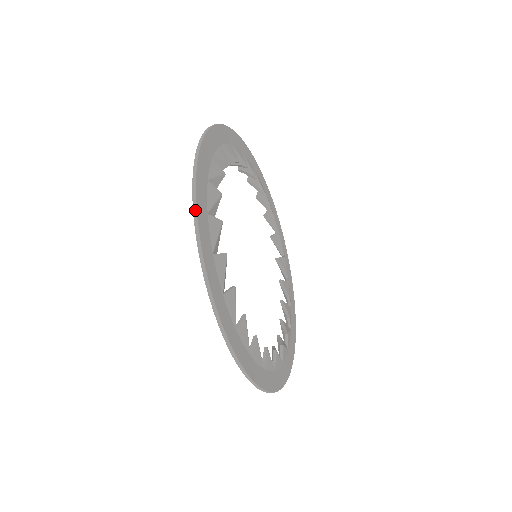
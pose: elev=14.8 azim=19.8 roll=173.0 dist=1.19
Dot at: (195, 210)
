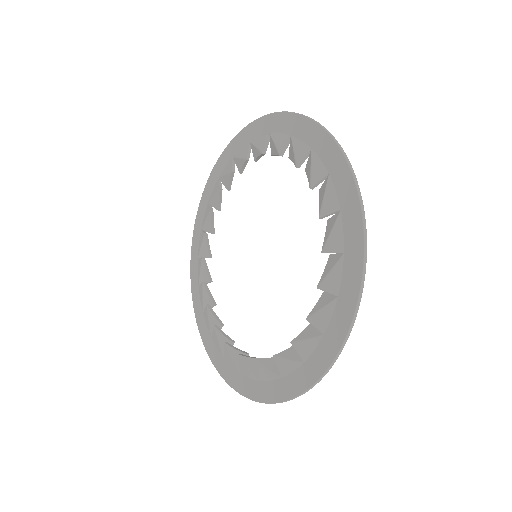
Dot at: occluded
